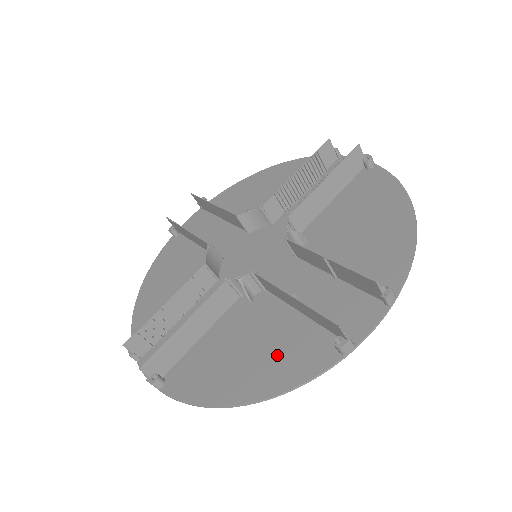
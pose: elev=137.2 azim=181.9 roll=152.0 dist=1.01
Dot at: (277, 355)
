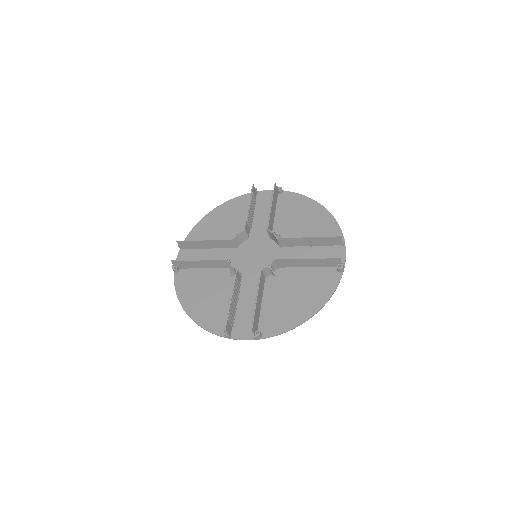
Dot at: (312, 288)
